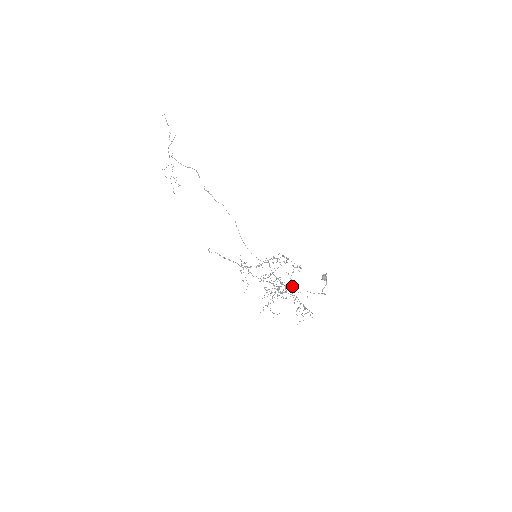
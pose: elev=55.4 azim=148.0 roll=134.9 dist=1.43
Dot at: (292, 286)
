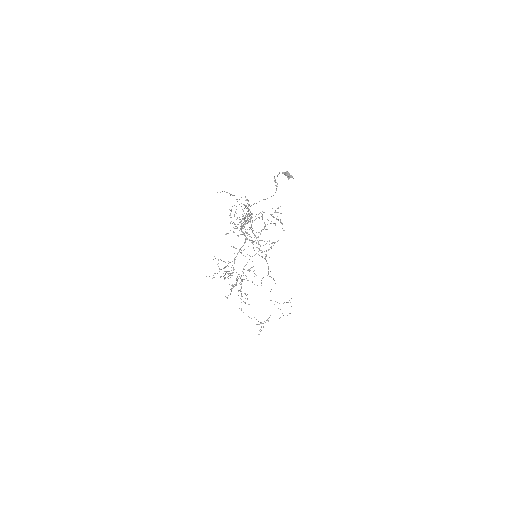
Dot at: occluded
